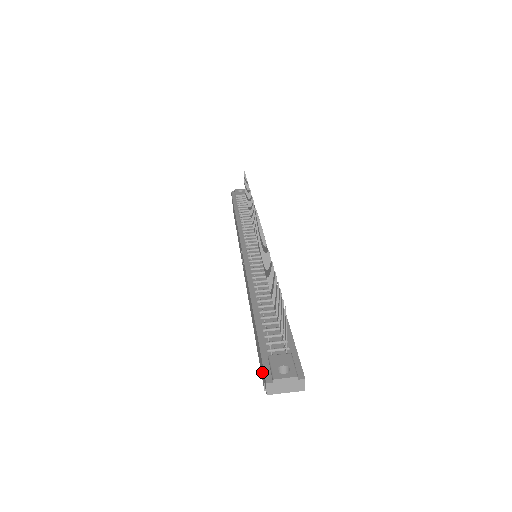
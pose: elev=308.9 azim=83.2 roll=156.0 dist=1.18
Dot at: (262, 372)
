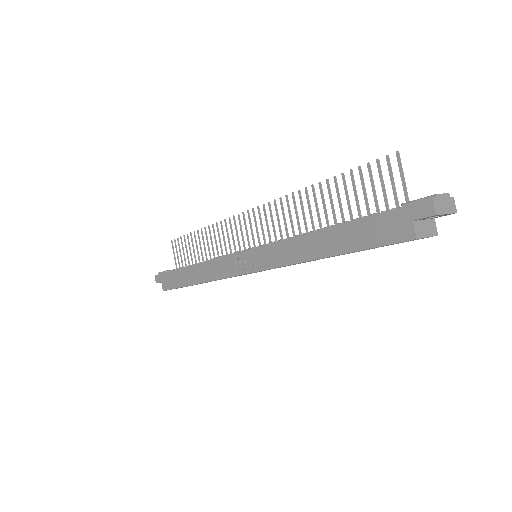
Dot at: (402, 224)
